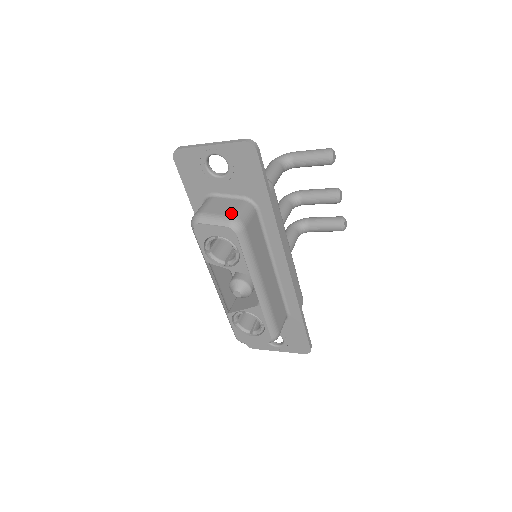
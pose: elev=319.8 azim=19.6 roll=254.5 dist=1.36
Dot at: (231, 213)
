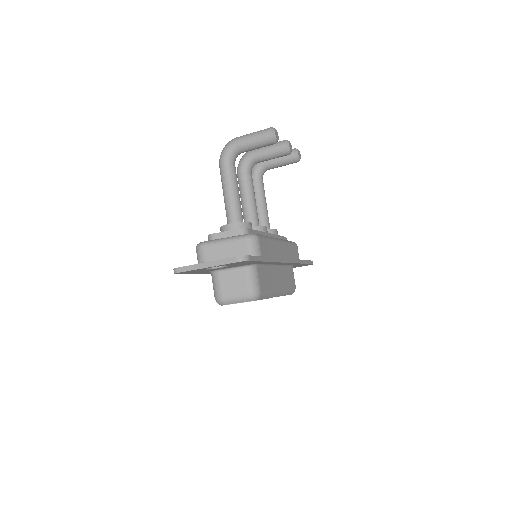
Dot at: (246, 290)
